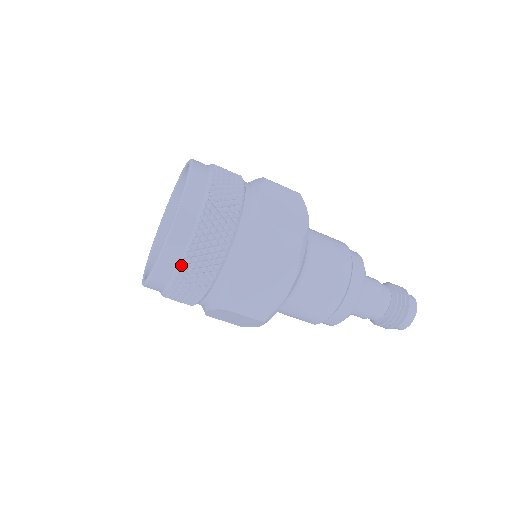
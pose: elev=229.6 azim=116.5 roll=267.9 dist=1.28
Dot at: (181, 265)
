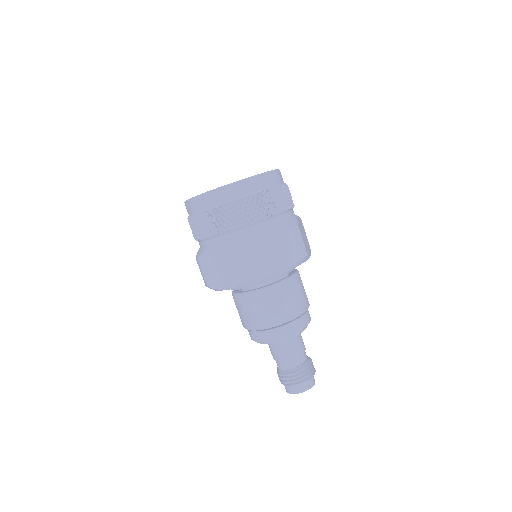
Dot at: (239, 199)
